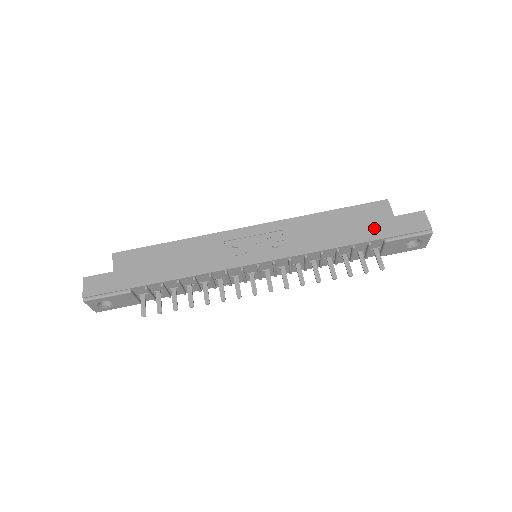
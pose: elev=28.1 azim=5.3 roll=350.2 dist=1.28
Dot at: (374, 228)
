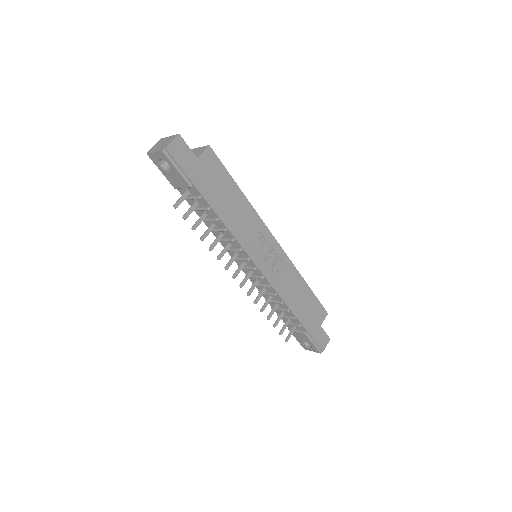
Dot at: (310, 321)
